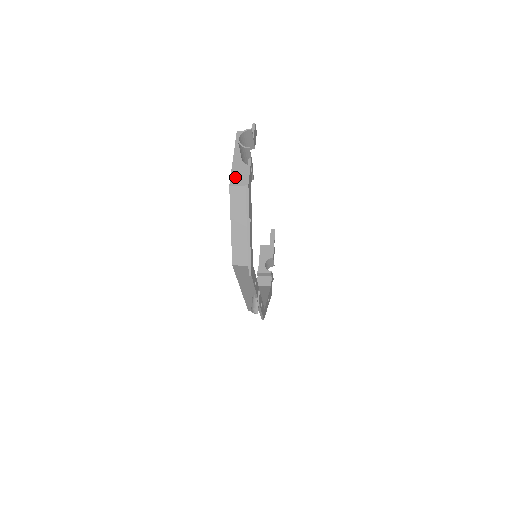
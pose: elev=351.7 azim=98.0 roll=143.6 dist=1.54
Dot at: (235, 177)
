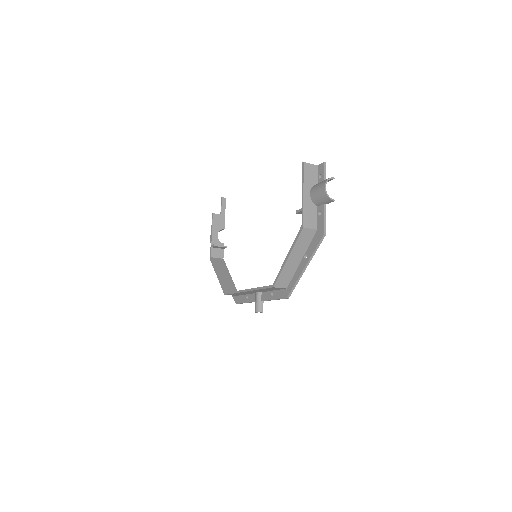
Dot at: (307, 218)
